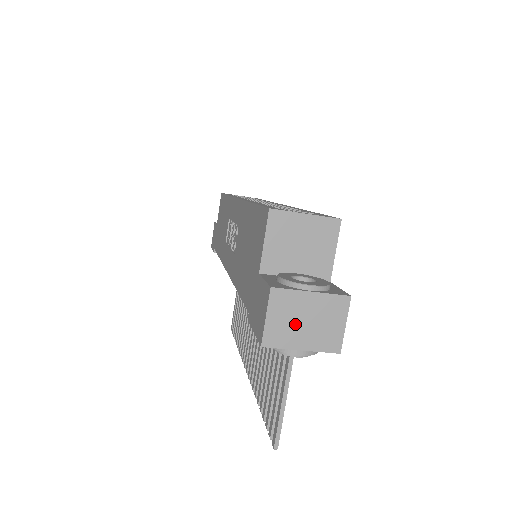
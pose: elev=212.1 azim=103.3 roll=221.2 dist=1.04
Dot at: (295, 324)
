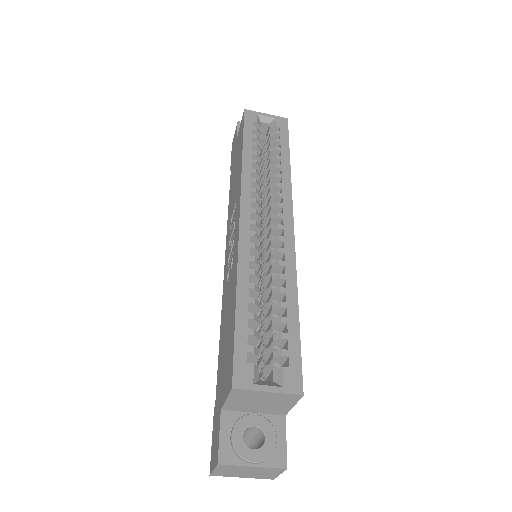
Dot at: (238, 472)
